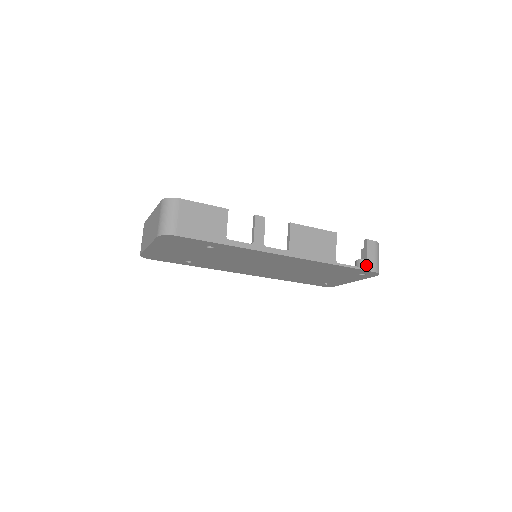
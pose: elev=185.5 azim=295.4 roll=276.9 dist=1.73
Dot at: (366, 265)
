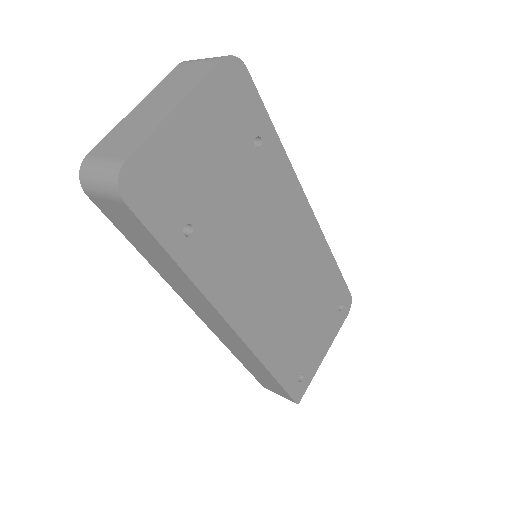
Dot at: occluded
